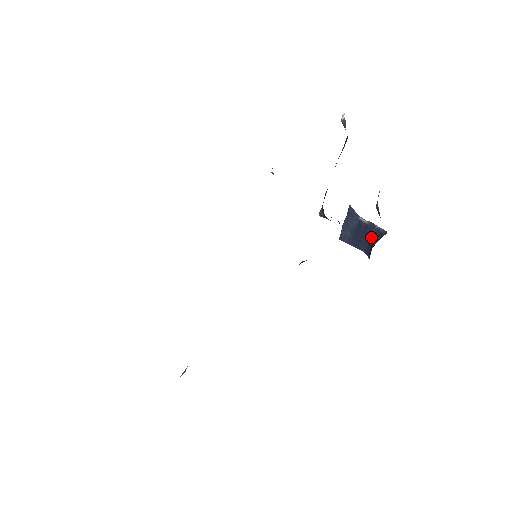
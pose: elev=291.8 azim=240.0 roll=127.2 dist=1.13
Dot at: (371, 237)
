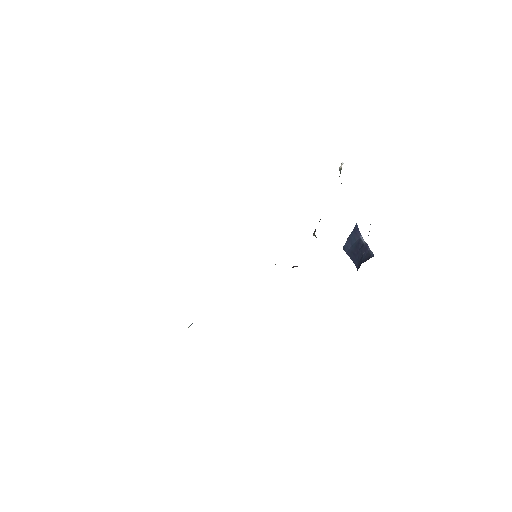
Dot at: (363, 256)
